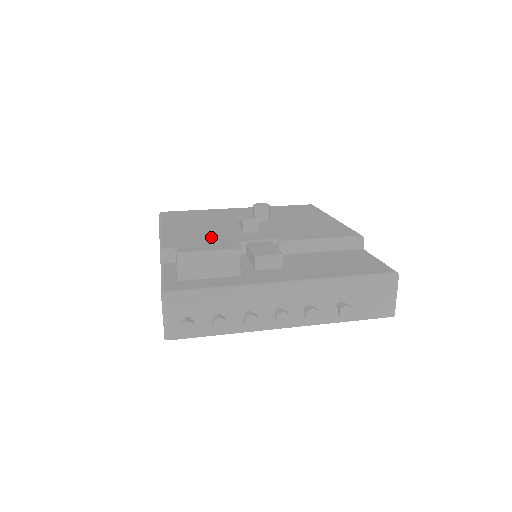
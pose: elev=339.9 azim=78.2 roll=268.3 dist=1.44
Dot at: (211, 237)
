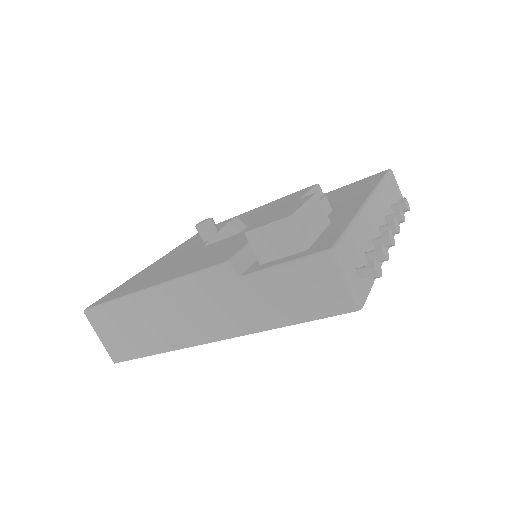
Dot at: (228, 245)
